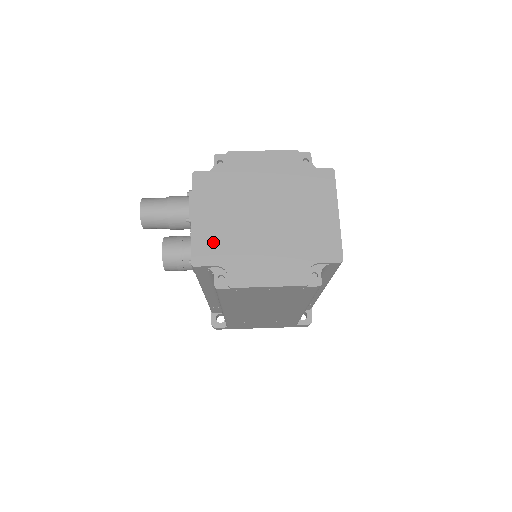
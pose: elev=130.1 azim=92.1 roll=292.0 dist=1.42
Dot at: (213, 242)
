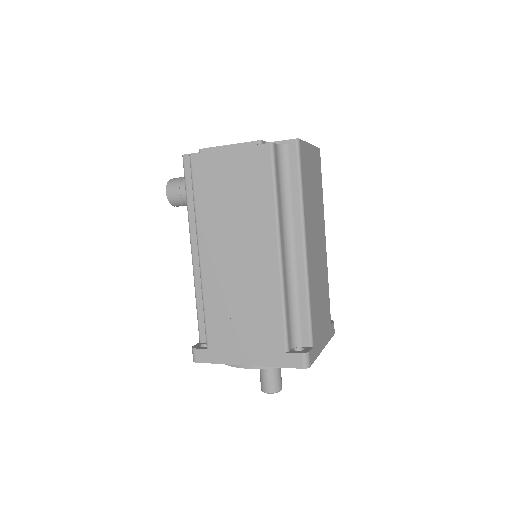
Dot at: occluded
